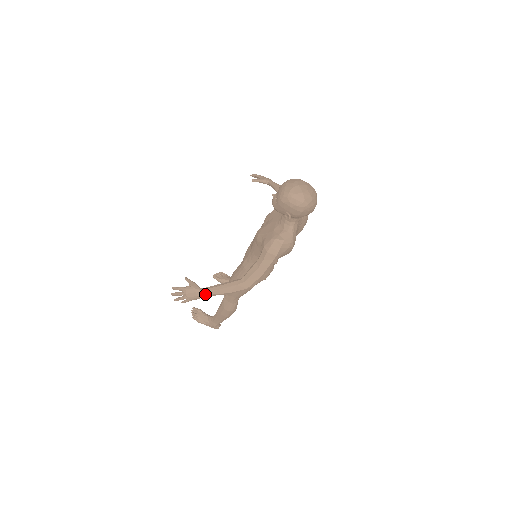
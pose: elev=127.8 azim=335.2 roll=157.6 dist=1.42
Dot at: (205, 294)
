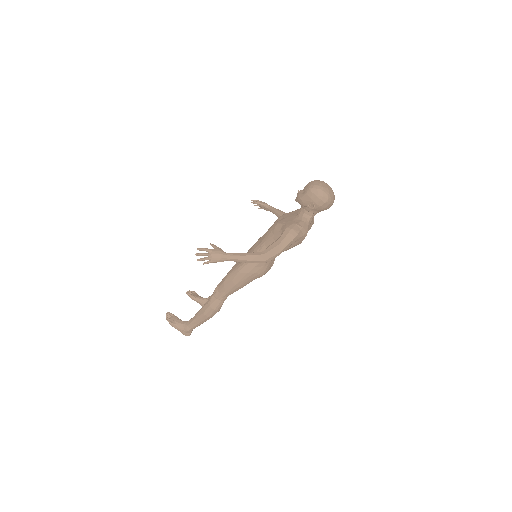
Dot at: (229, 257)
